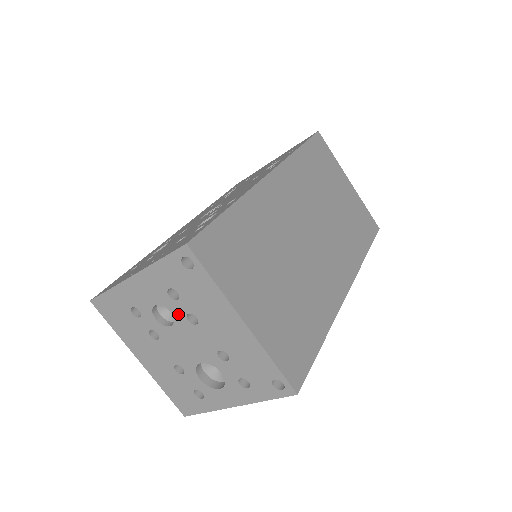
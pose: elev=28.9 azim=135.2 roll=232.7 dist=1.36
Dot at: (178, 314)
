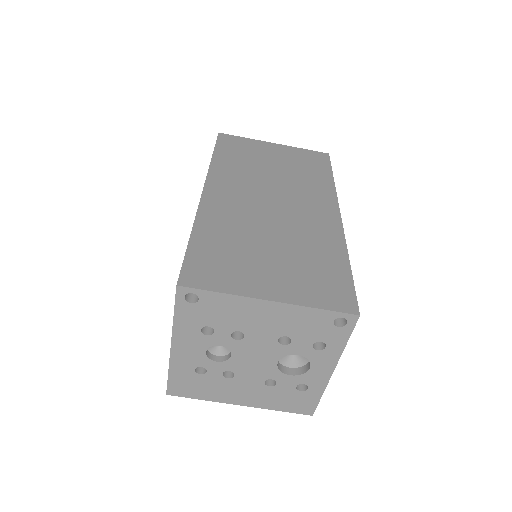
Dot at: (226, 342)
